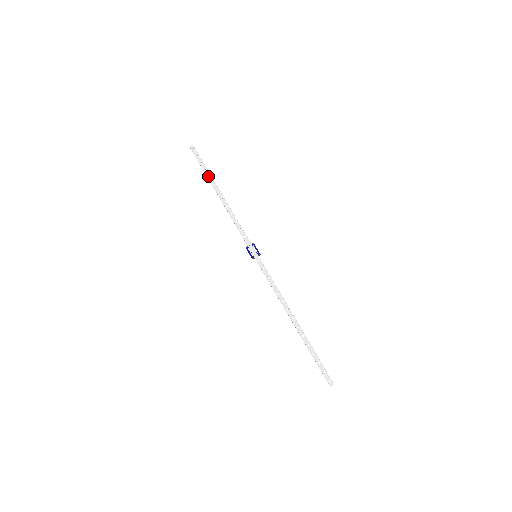
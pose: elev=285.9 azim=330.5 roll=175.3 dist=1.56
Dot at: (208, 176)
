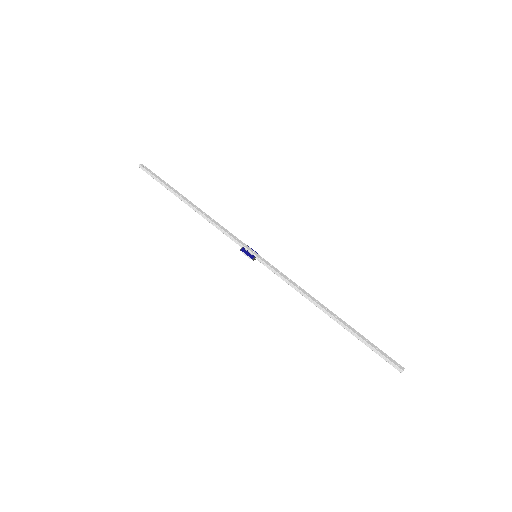
Dot at: (171, 188)
